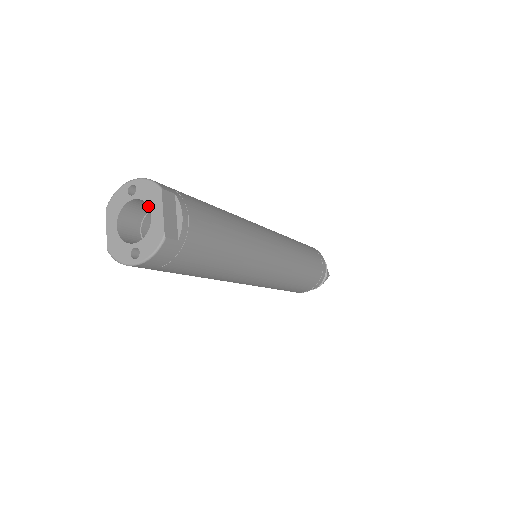
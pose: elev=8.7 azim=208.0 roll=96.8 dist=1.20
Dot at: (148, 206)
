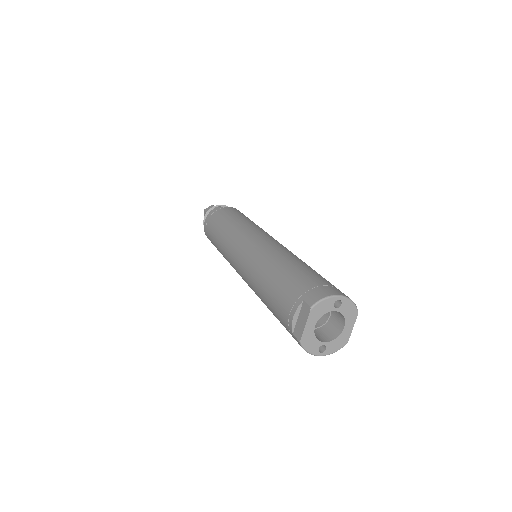
Dot at: occluded
